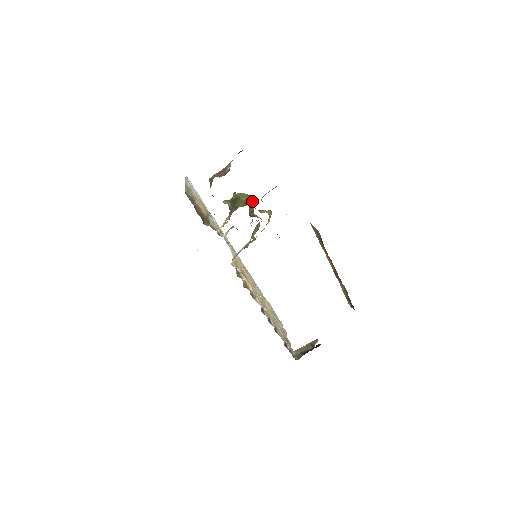
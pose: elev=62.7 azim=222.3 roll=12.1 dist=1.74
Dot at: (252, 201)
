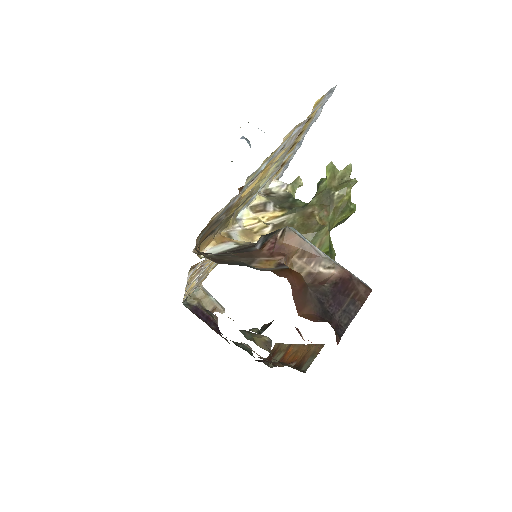
Dot at: occluded
